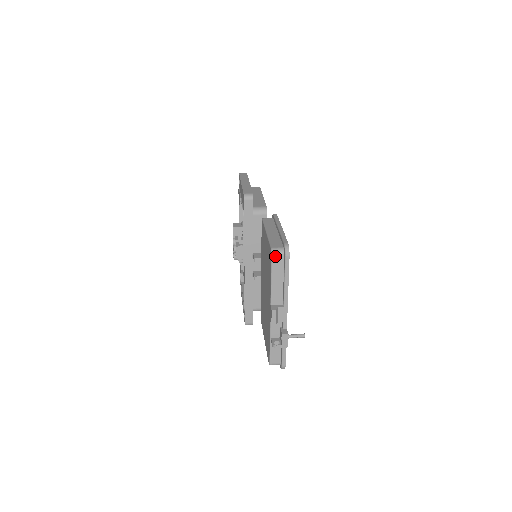
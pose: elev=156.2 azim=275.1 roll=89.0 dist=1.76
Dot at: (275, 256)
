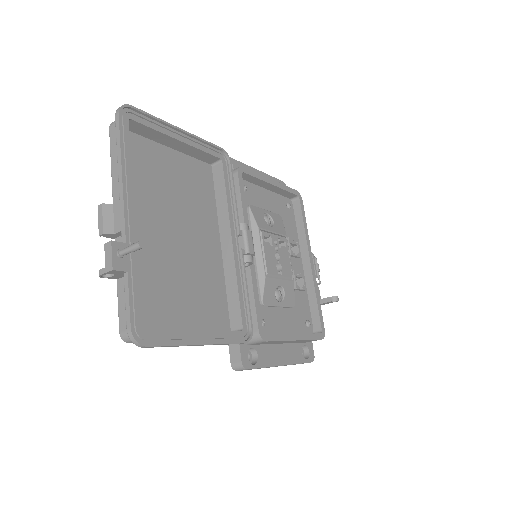
Dot at: (112, 127)
